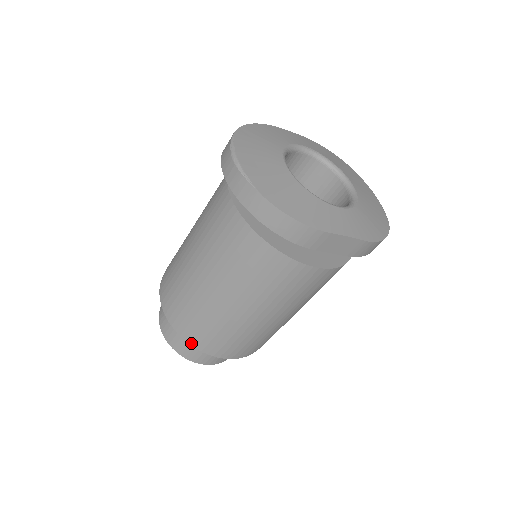
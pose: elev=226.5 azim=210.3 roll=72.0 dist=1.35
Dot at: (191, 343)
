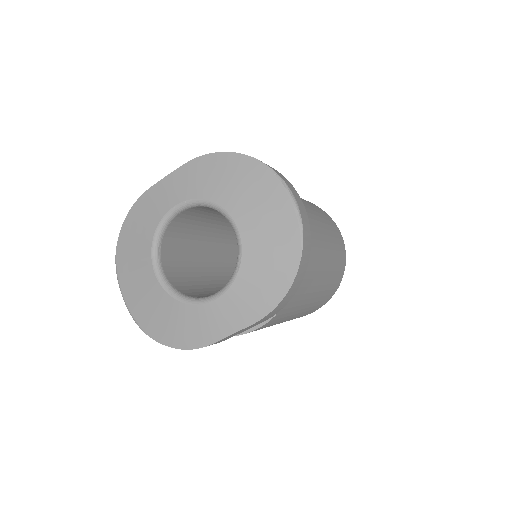
Dot at: occluded
